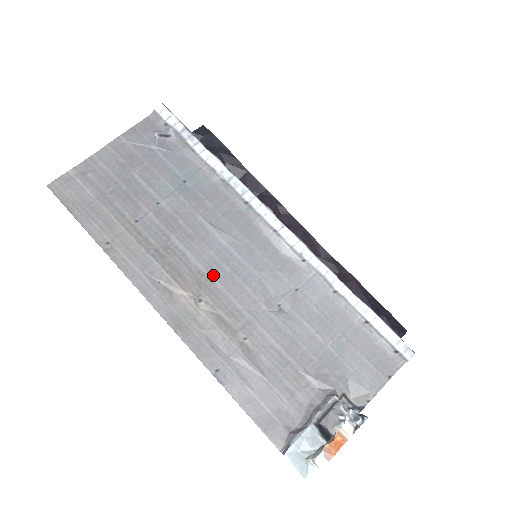
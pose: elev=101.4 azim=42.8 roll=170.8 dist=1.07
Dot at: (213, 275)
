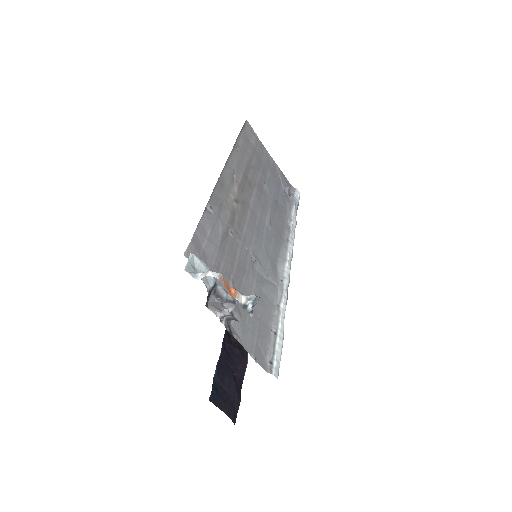
Dot at: (251, 213)
